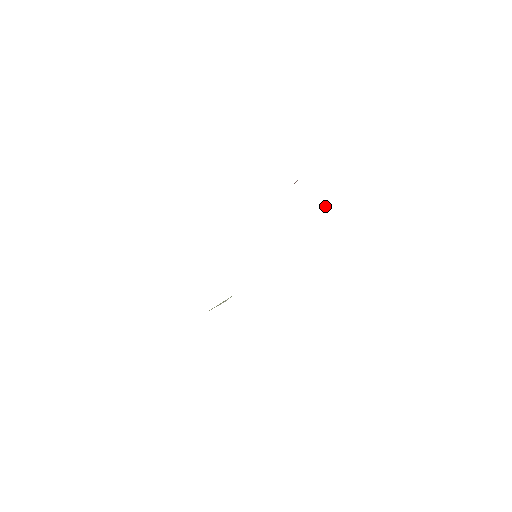
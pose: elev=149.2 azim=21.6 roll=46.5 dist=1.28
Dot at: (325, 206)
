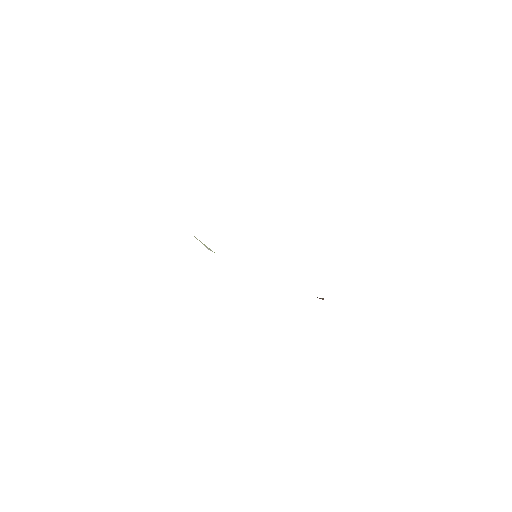
Dot at: (320, 298)
